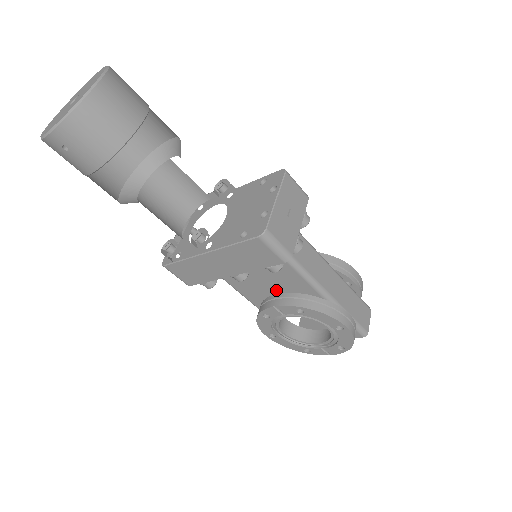
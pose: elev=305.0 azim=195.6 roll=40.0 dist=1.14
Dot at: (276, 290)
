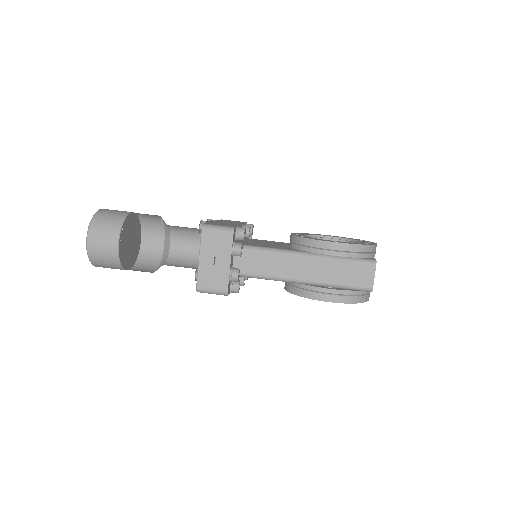
Dot at: occluded
